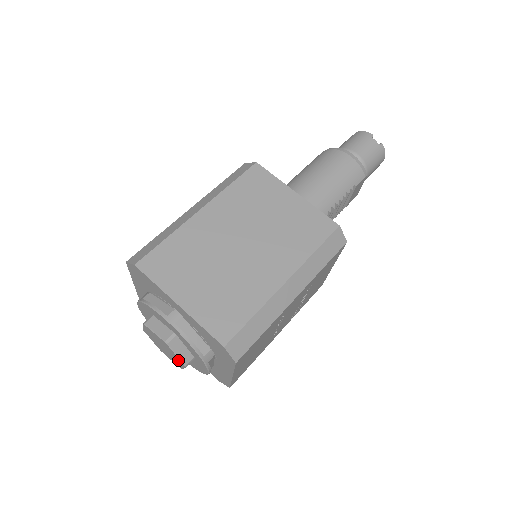
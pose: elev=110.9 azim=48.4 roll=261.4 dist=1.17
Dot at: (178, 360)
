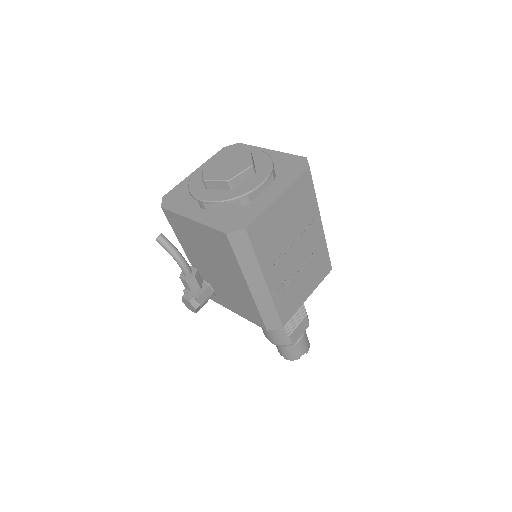
Dot at: (245, 164)
